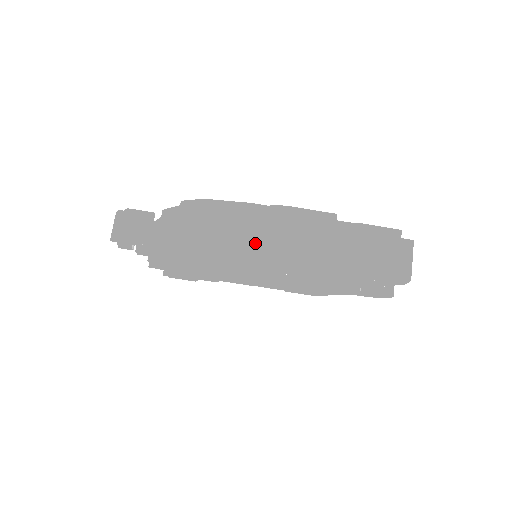
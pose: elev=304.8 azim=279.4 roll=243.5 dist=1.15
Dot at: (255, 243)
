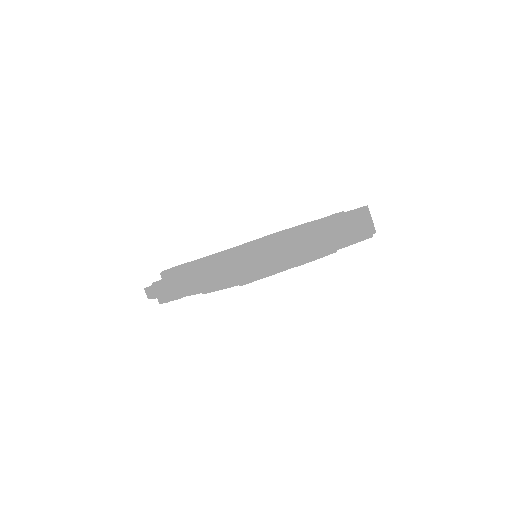
Dot at: (286, 266)
